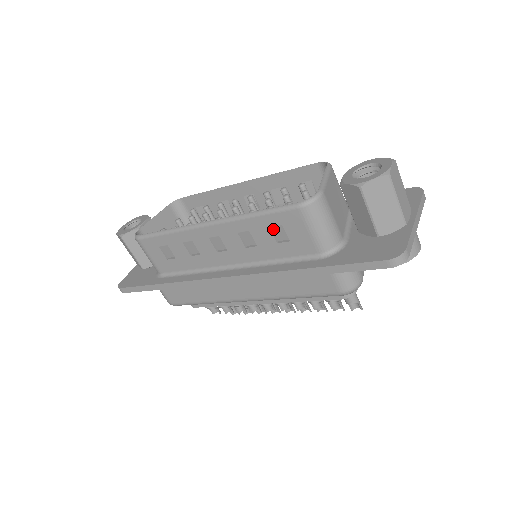
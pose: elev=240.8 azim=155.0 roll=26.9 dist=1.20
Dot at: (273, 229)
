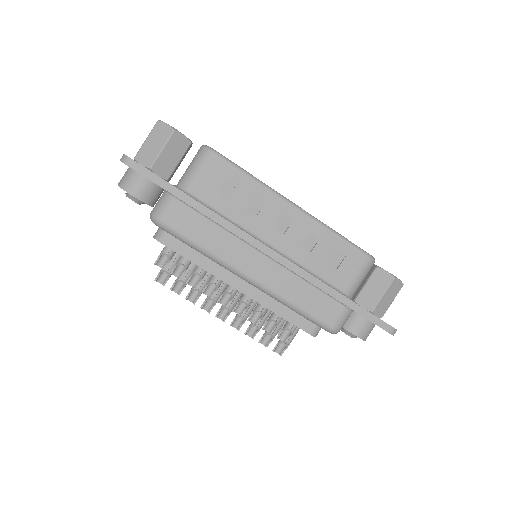
Dot at: (336, 252)
